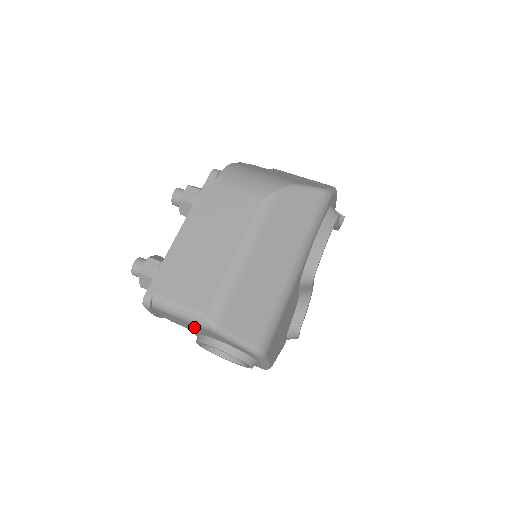
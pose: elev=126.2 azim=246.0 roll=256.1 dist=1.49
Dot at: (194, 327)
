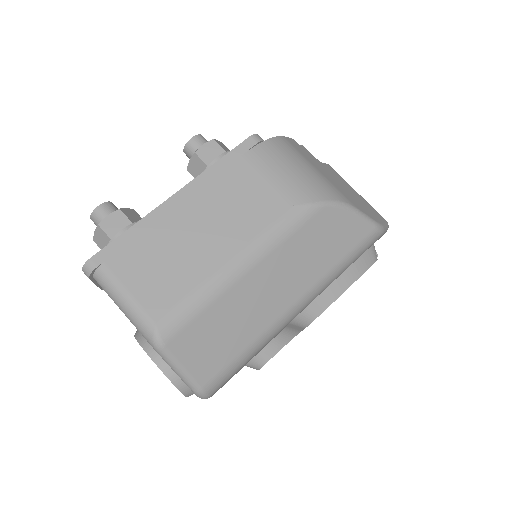
Dot at: occluded
